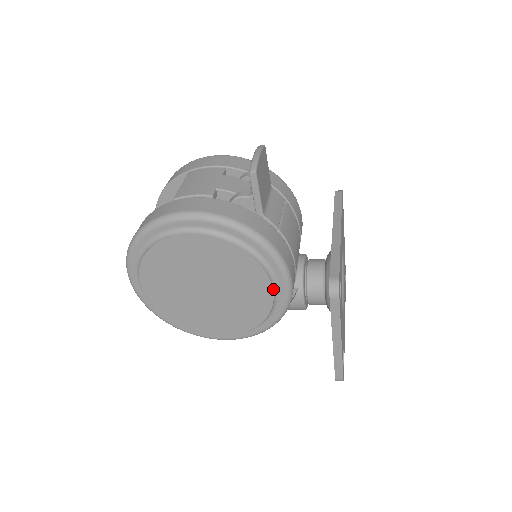
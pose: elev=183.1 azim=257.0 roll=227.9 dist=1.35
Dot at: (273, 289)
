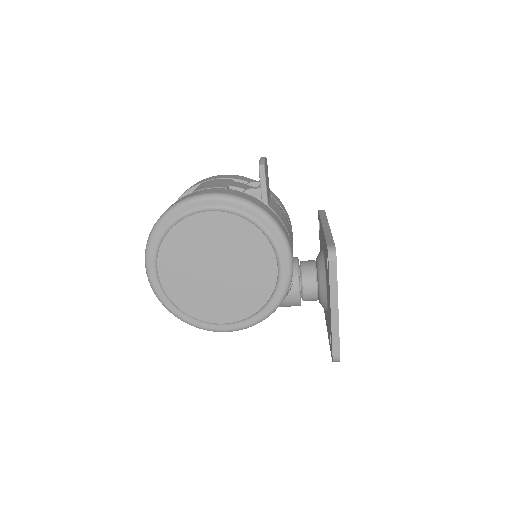
Dot at: (277, 266)
